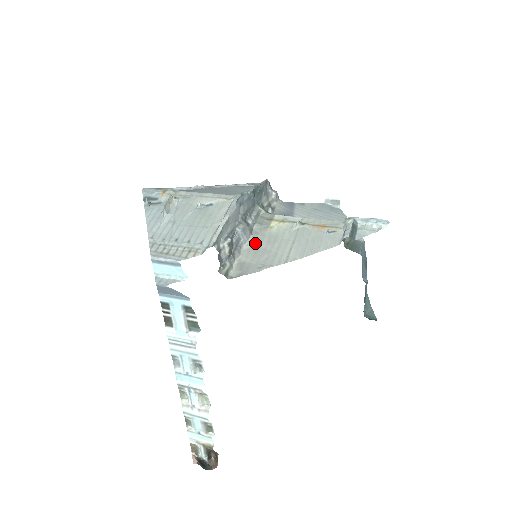
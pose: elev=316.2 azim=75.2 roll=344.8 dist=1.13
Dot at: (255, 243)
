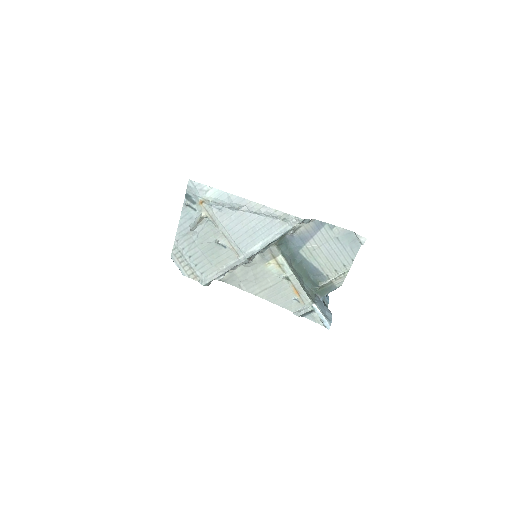
Dot at: (250, 267)
